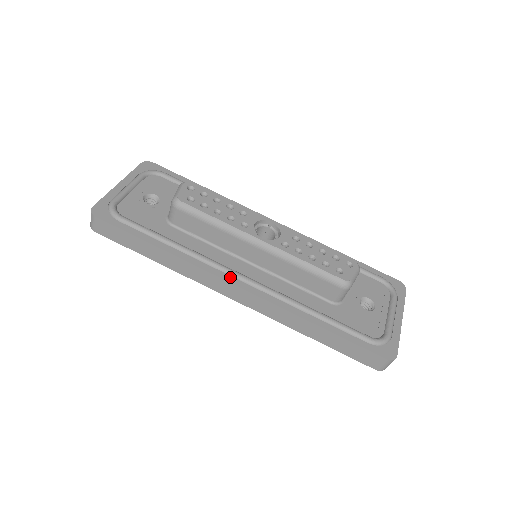
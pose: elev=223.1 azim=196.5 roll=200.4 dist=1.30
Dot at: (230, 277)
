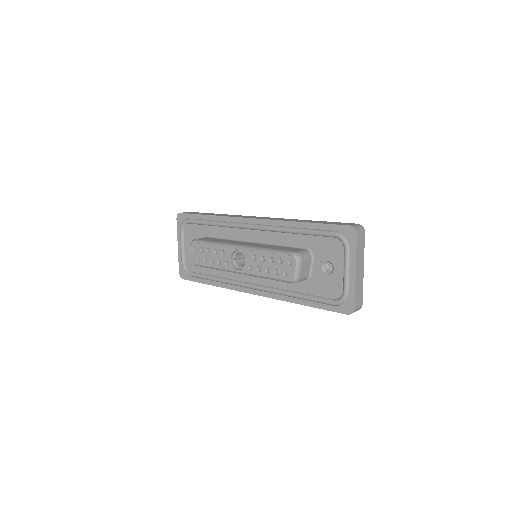
Dot at: (247, 289)
